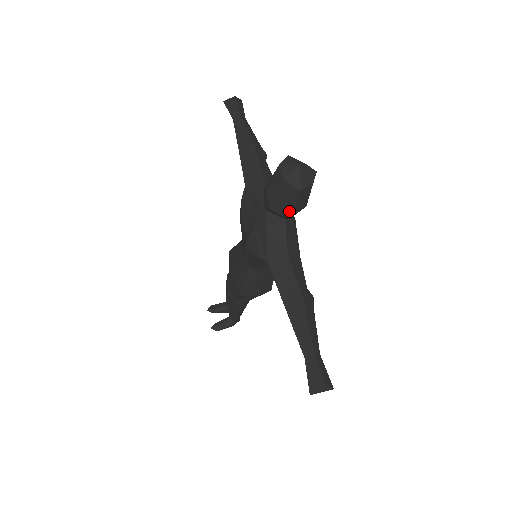
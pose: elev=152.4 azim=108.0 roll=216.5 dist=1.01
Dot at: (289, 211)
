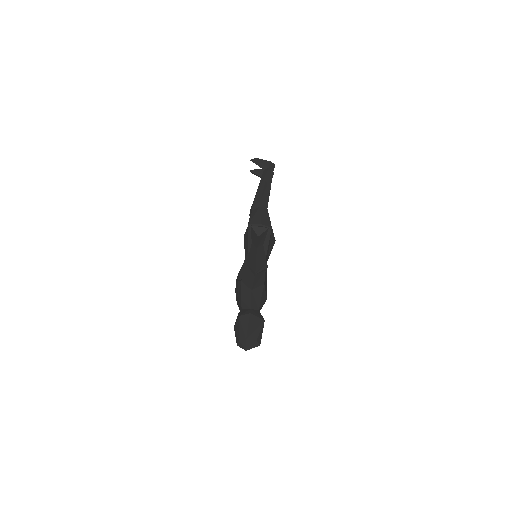
Dot at: occluded
